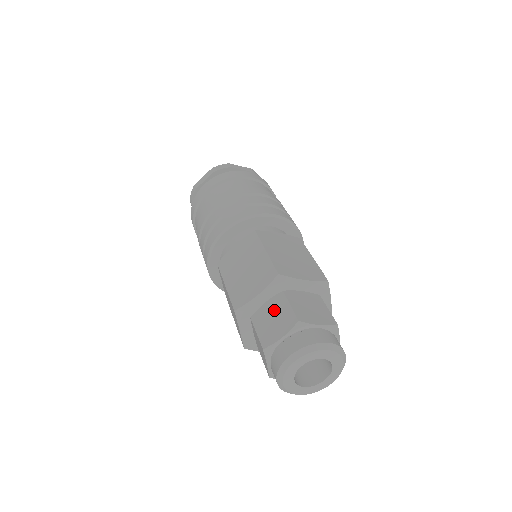
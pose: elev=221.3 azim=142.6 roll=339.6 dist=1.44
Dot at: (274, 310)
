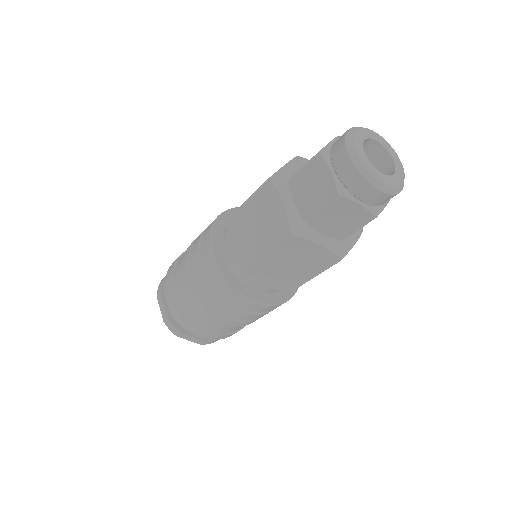
Dot at: occluded
